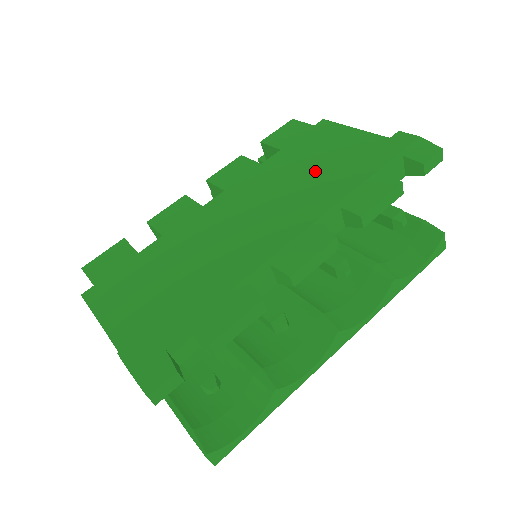
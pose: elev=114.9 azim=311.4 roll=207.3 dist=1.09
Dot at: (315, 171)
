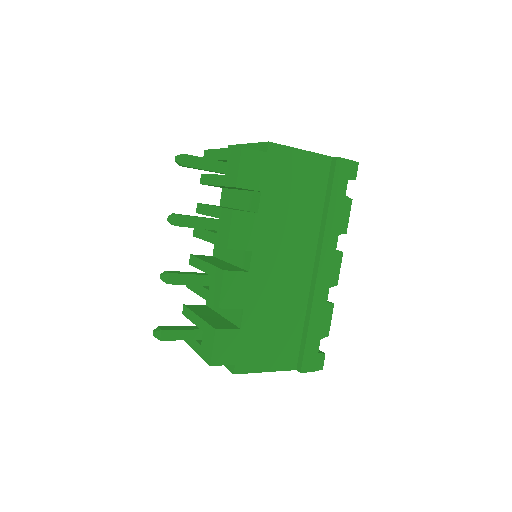
Dot at: (300, 205)
